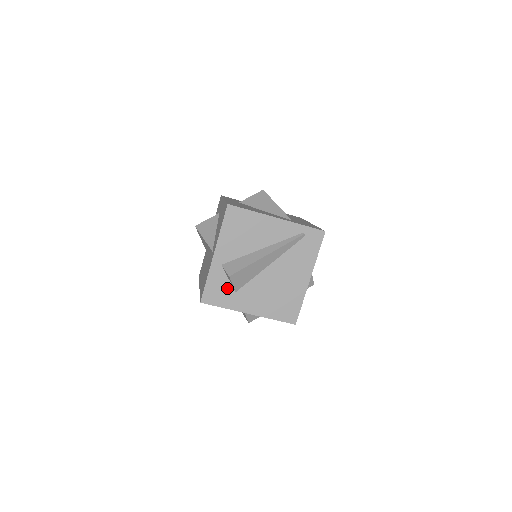
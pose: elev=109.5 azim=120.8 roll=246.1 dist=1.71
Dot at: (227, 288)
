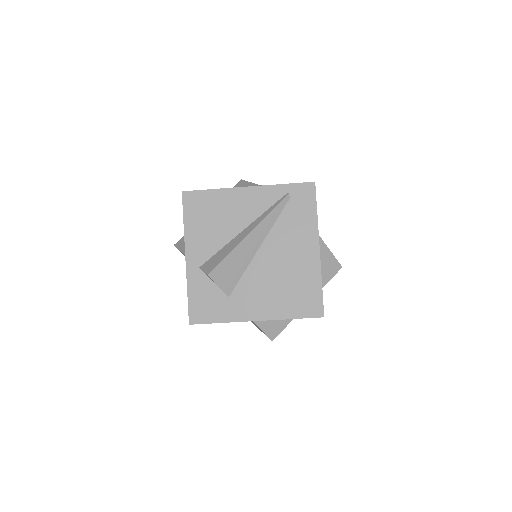
Dot at: (216, 295)
